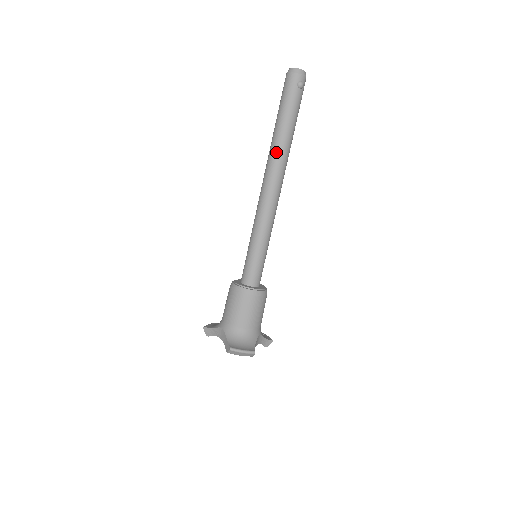
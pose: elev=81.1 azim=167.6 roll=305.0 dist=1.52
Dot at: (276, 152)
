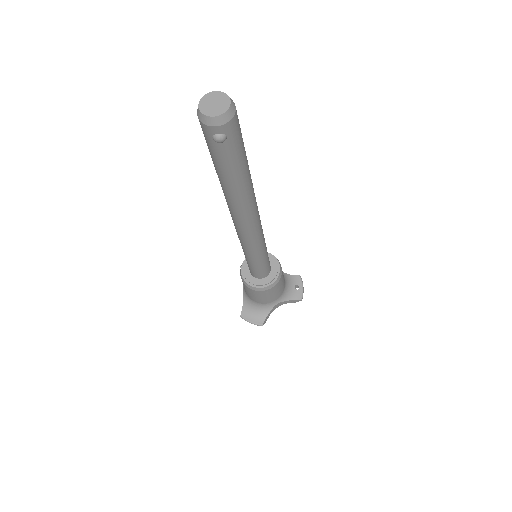
Dot at: (226, 199)
